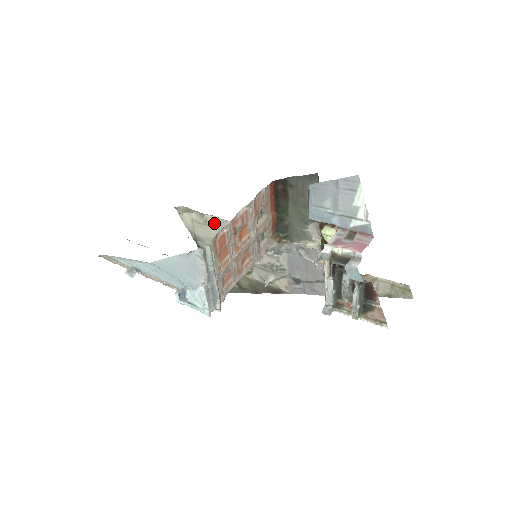
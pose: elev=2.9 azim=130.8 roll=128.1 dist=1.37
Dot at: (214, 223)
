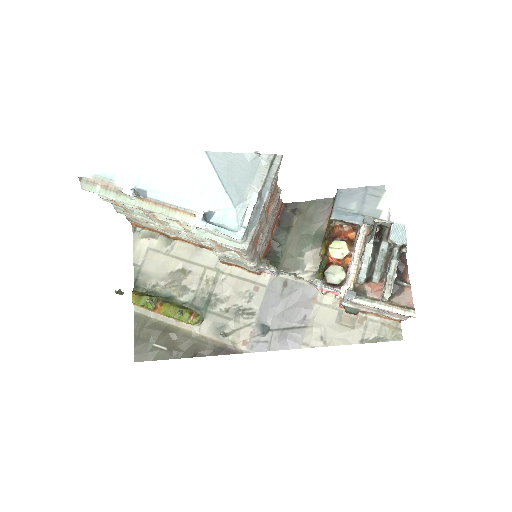
Dot at: (181, 252)
